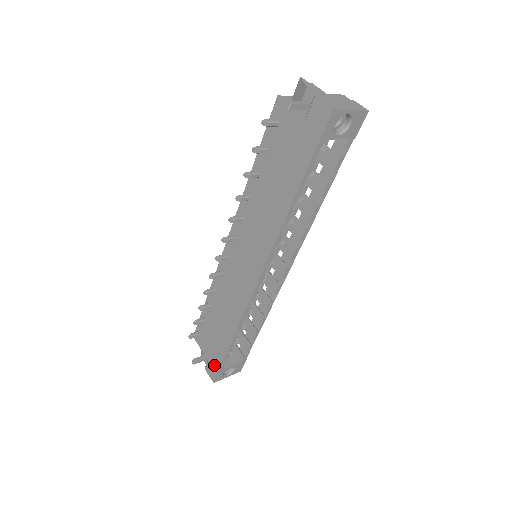
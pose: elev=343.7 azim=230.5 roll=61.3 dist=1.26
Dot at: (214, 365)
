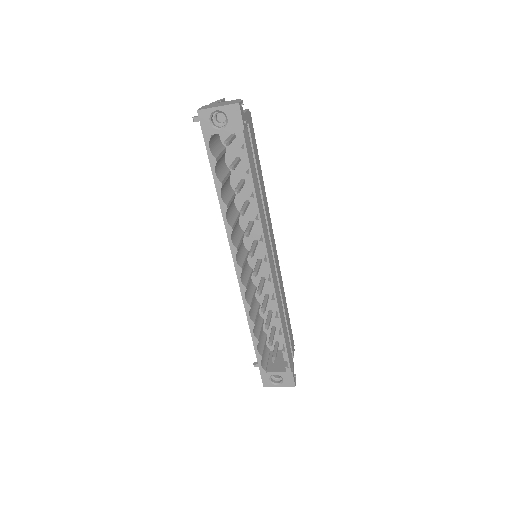
Dot at: occluded
